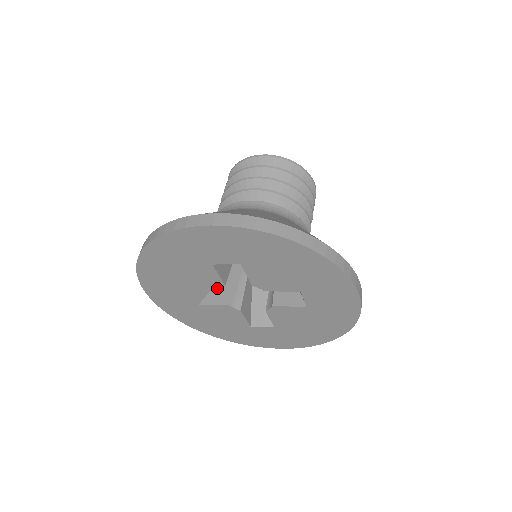
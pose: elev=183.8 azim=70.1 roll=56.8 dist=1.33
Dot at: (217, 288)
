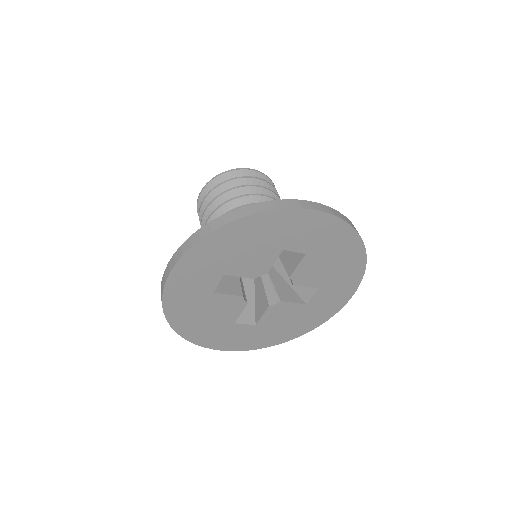
Dot at: (243, 303)
